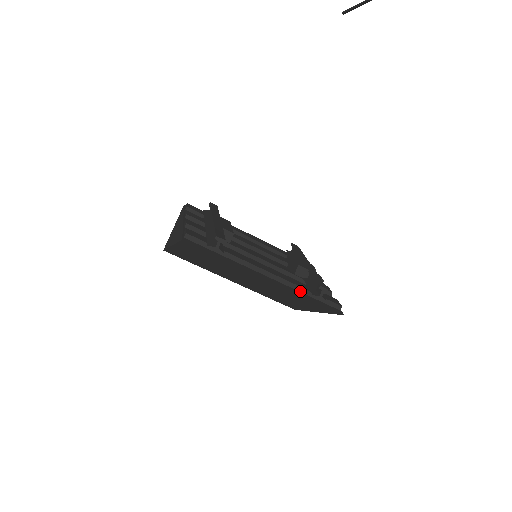
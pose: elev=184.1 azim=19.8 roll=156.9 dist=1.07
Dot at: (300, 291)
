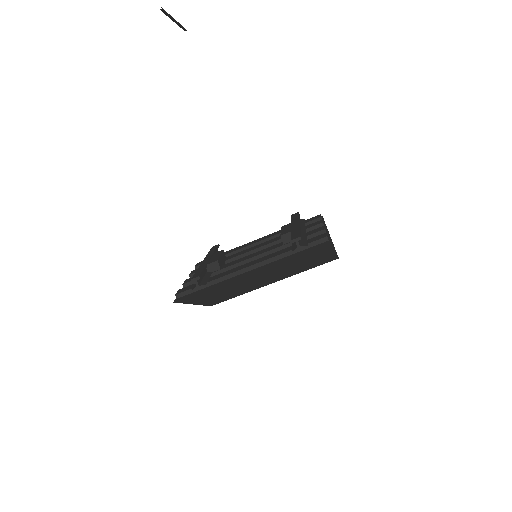
Dot at: (283, 257)
